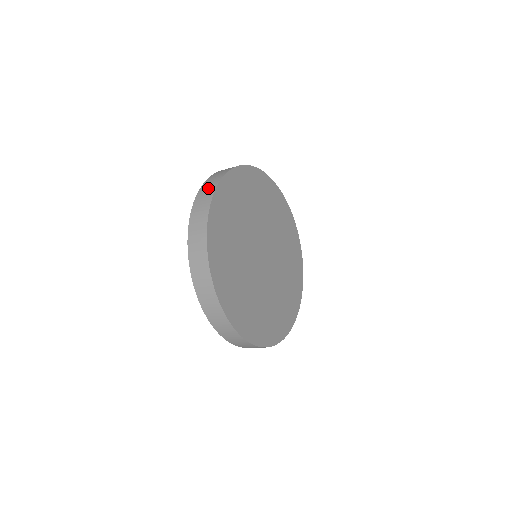
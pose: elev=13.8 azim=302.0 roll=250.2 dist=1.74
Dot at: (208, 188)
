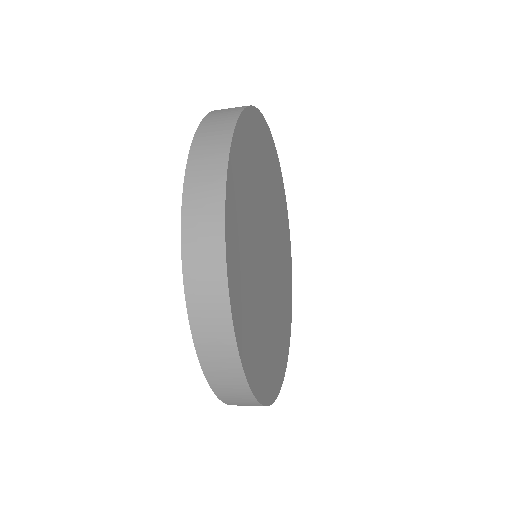
Dot at: occluded
